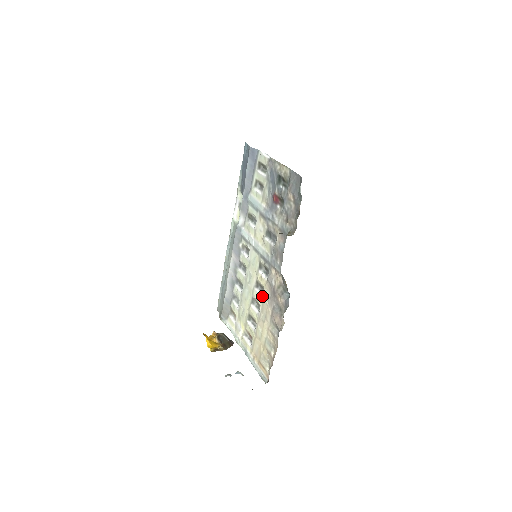
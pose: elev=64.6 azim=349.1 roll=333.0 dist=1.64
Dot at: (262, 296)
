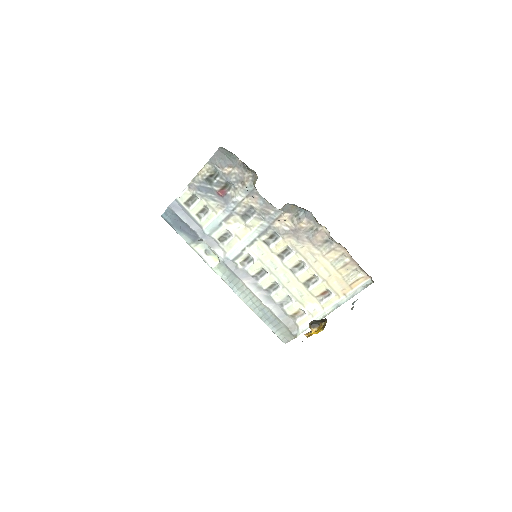
Dot at: (293, 252)
